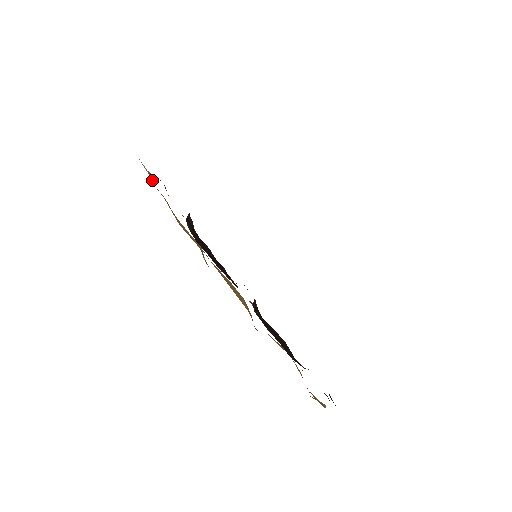
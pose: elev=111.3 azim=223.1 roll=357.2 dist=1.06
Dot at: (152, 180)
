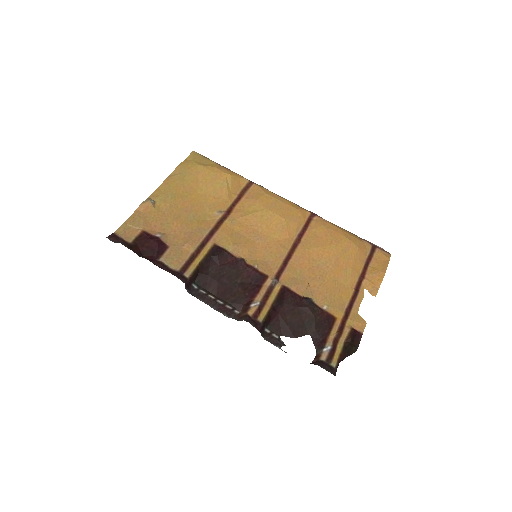
Dot at: (149, 214)
